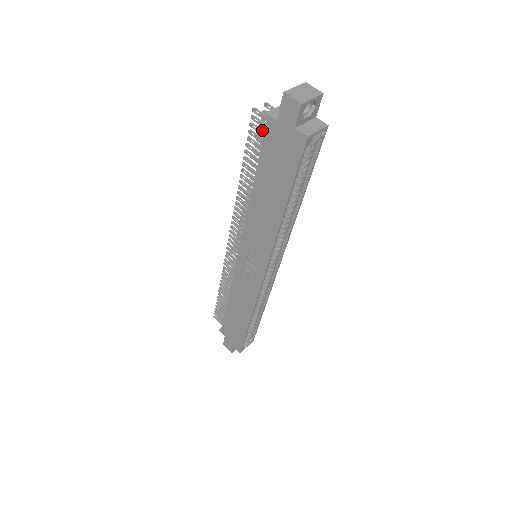
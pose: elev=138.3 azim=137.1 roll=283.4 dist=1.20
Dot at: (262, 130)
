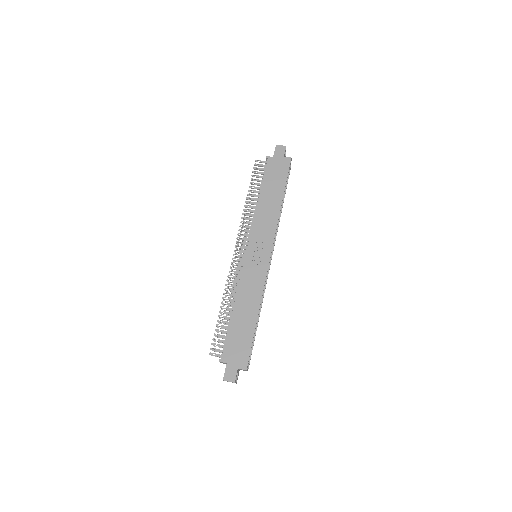
Dot at: (261, 168)
